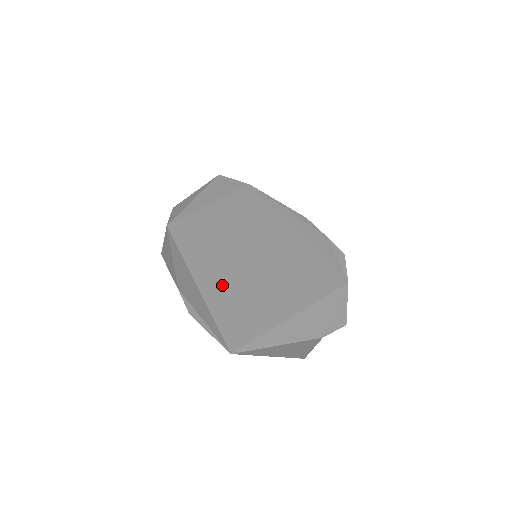
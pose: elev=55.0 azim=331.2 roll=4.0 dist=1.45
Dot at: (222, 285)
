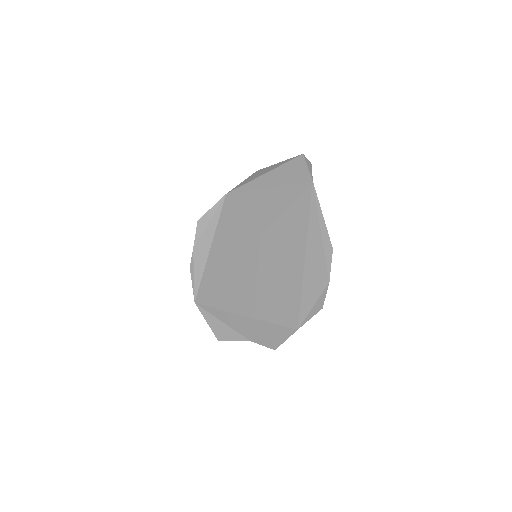
Dot at: (220, 261)
